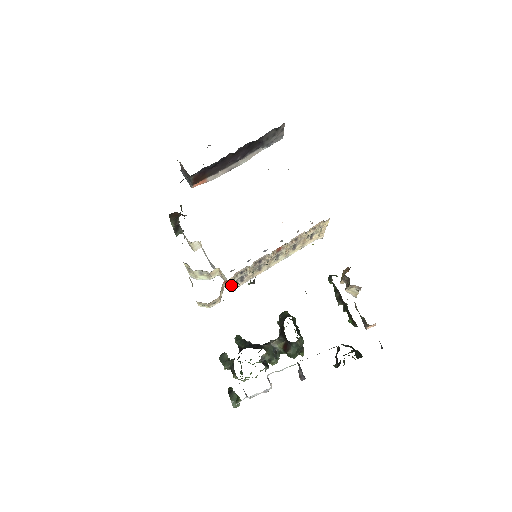
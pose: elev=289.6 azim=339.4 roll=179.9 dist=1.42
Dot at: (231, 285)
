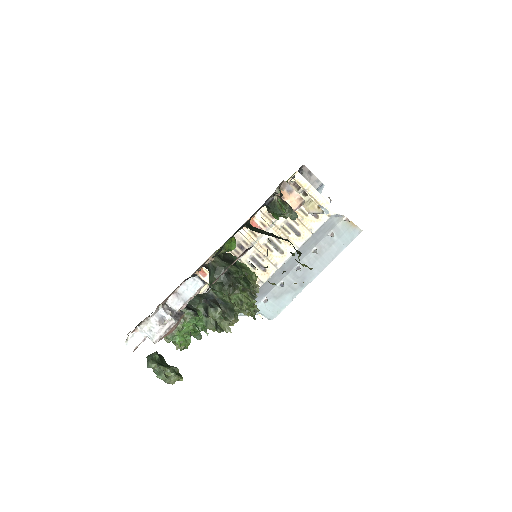
Dot at: occluded
